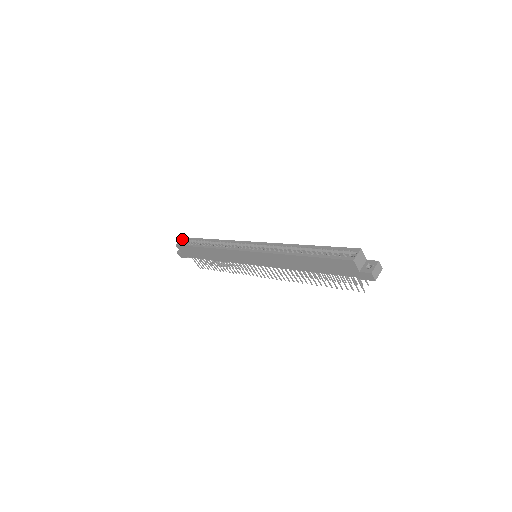
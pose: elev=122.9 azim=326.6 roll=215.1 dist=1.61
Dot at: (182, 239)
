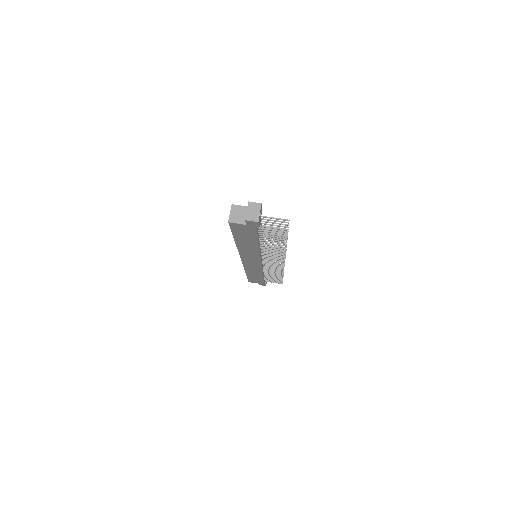
Dot at: occluded
